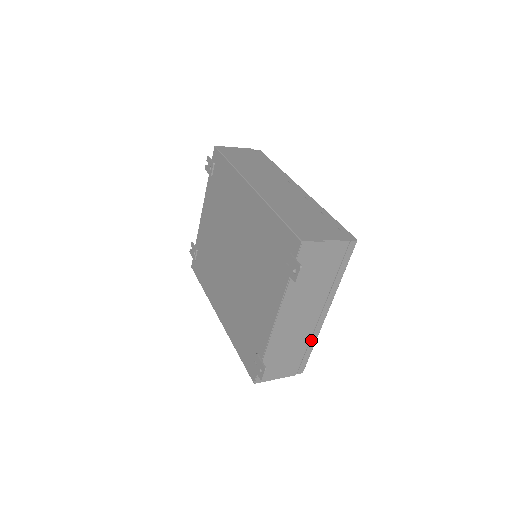
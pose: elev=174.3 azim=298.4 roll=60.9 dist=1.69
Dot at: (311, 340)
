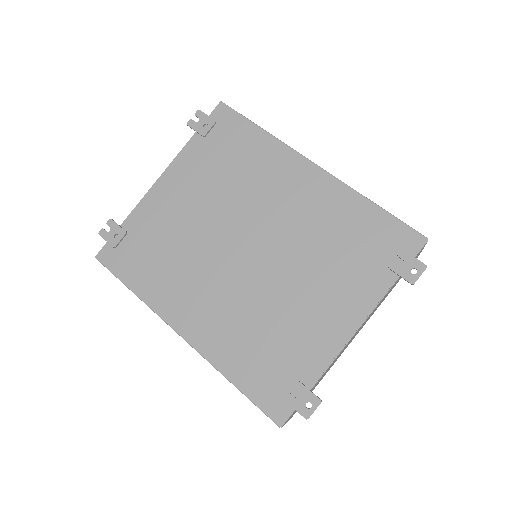
Dot at: (329, 369)
